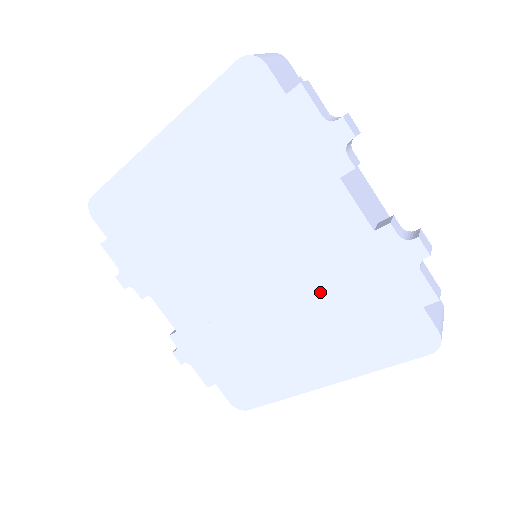
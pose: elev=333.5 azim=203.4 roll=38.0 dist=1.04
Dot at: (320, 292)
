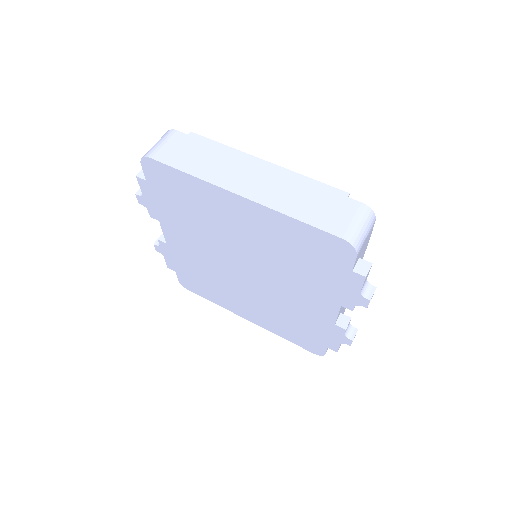
Dot at: (282, 309)
